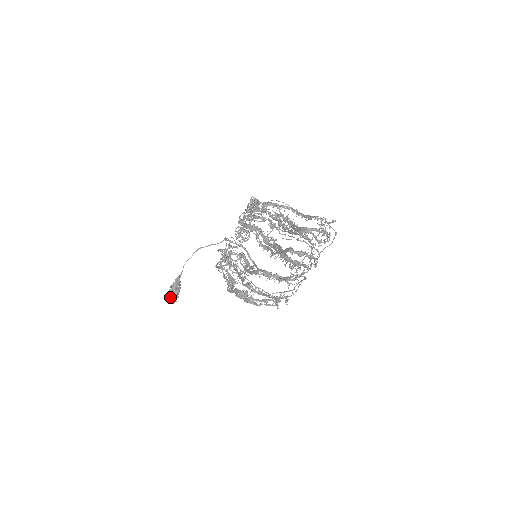
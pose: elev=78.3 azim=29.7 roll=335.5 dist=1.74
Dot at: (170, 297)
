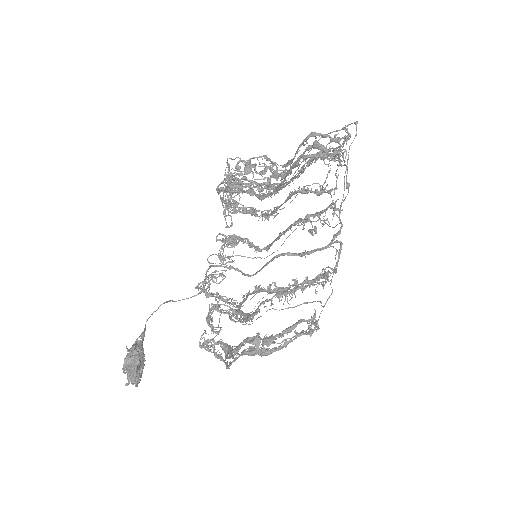
Dot at: (127, 369)
